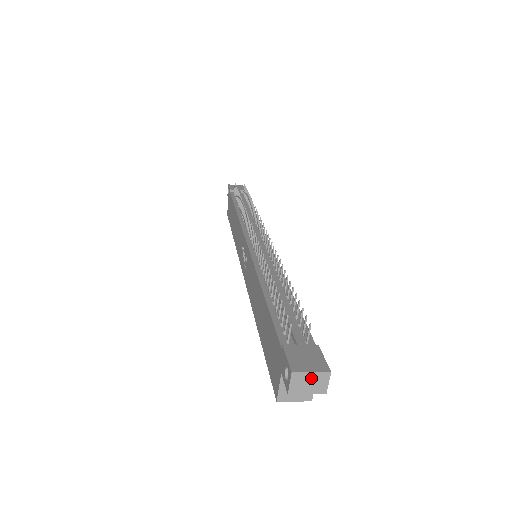
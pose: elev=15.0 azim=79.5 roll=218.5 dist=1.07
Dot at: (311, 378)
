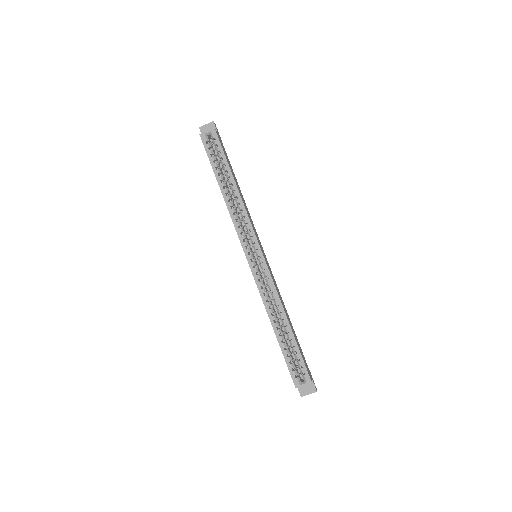
Dot at: occluded
